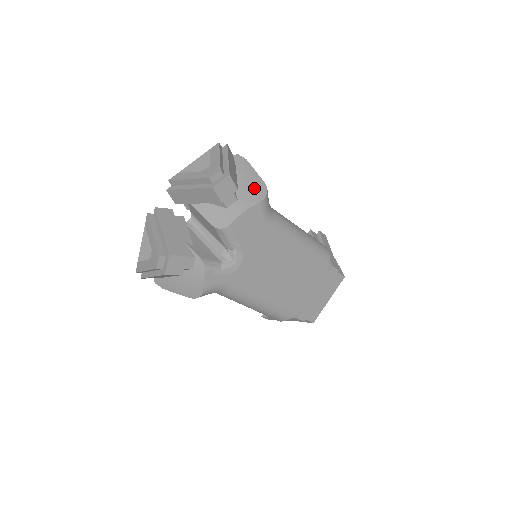
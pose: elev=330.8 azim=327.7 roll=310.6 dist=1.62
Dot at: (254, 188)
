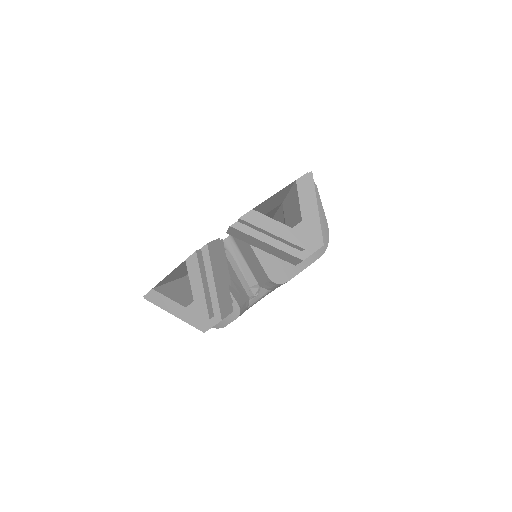
Dot at: occluded
